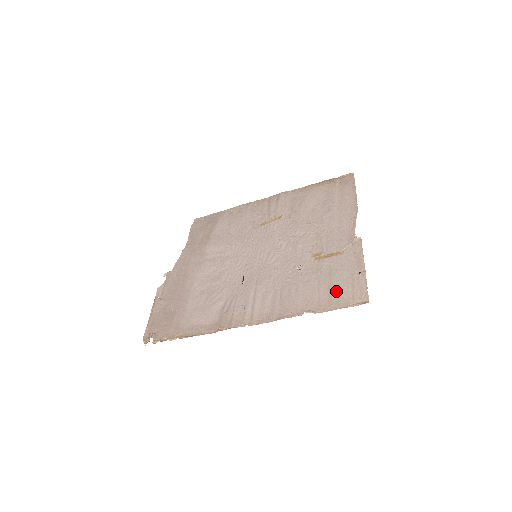
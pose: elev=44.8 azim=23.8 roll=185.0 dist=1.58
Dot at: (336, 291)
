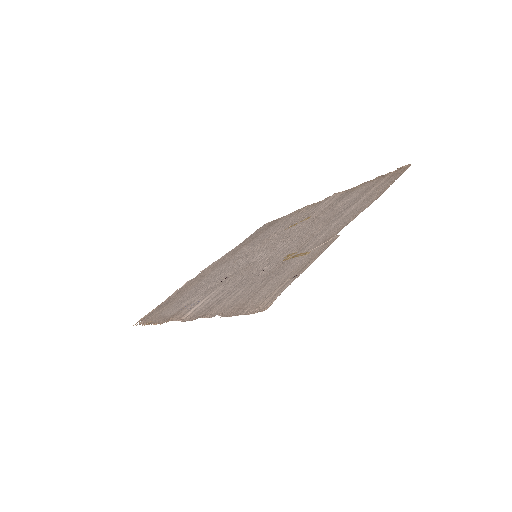
Dot at: (257, 295)
